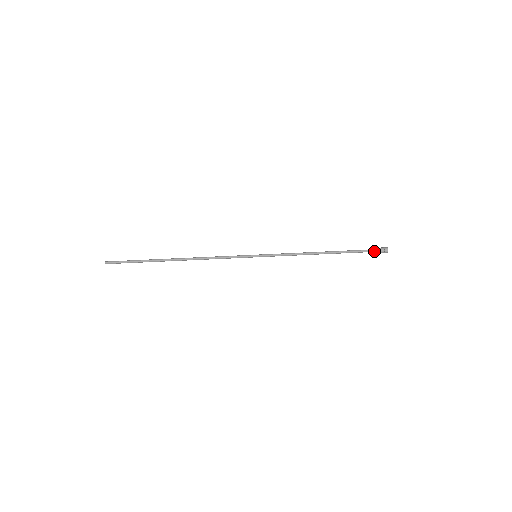
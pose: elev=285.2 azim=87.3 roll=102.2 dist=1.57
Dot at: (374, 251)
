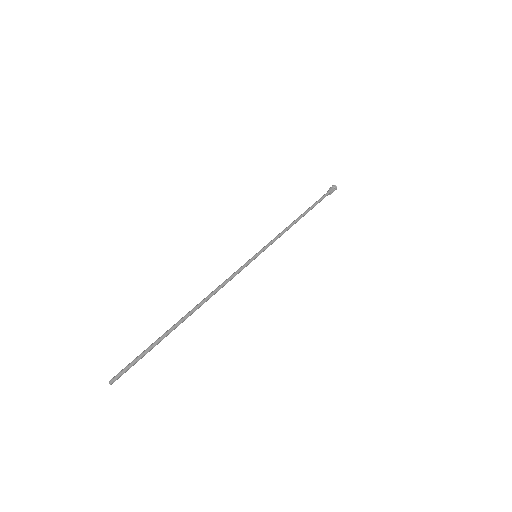
Dot at: (328, 193)
